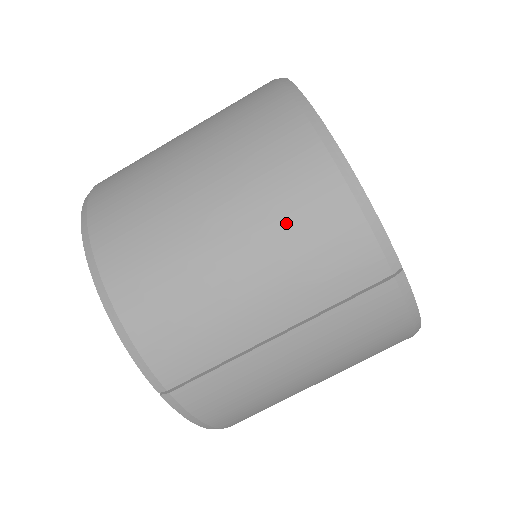
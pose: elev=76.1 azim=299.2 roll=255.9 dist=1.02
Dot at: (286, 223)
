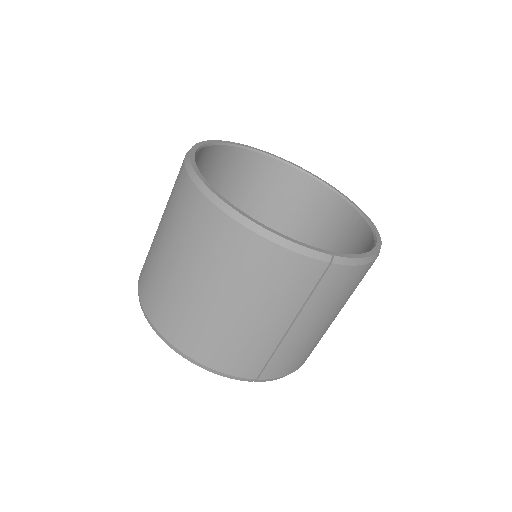
Dot at: (251, 278)
